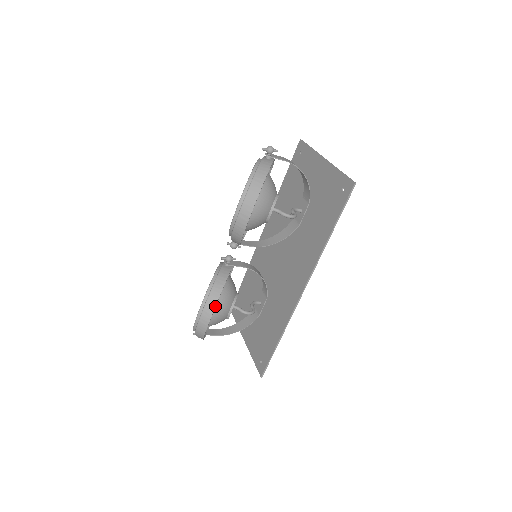
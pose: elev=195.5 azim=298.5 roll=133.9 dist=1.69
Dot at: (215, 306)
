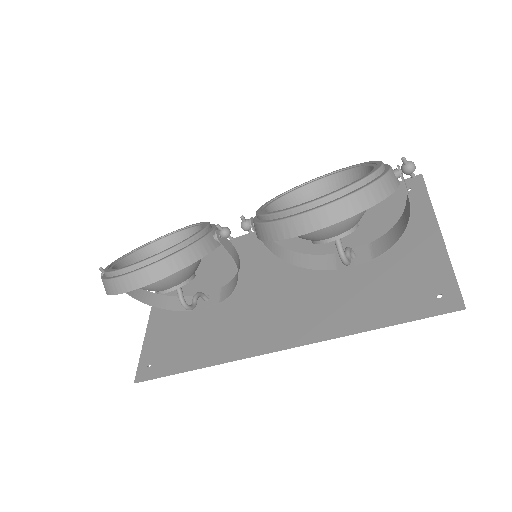
Dot at: (160, 279)
